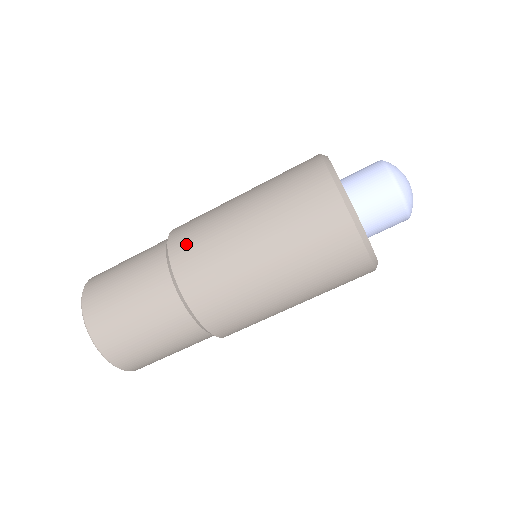
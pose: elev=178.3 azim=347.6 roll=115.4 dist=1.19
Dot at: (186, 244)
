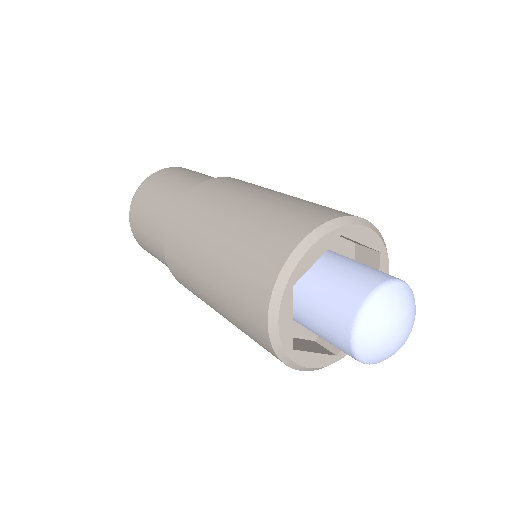
Dot at: (179, 221)
